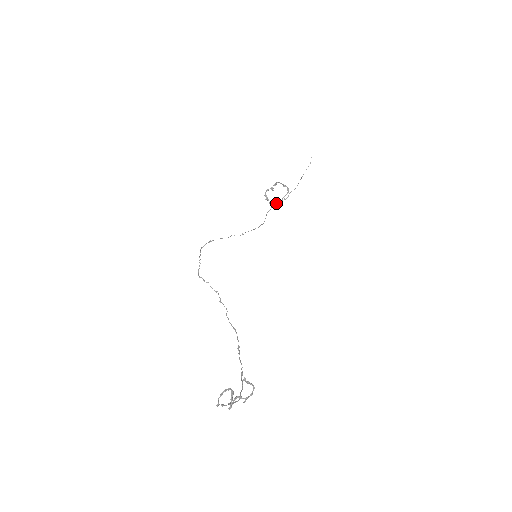
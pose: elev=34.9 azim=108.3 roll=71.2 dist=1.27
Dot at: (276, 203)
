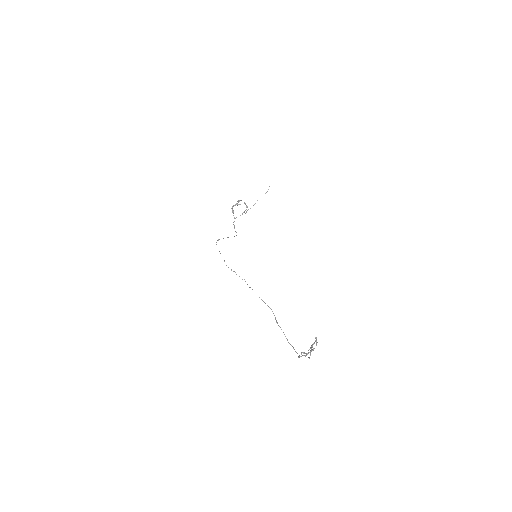
Dot at: occluded
